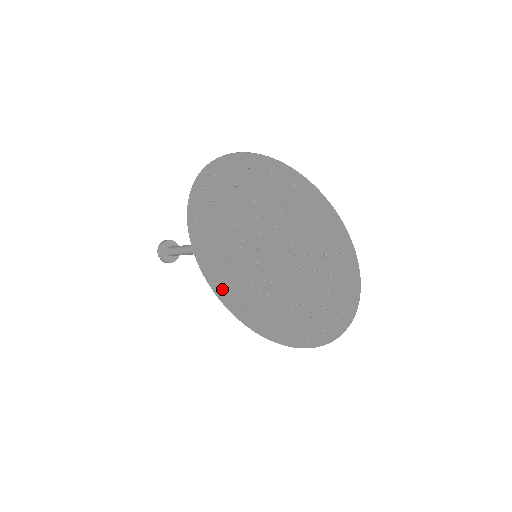
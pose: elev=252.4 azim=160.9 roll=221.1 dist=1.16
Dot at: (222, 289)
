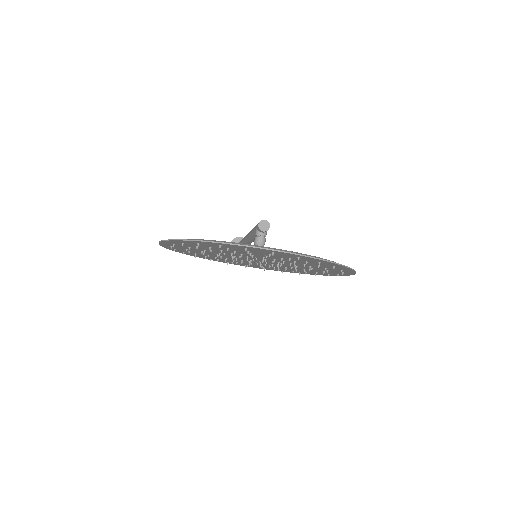
Dot at: occluded
